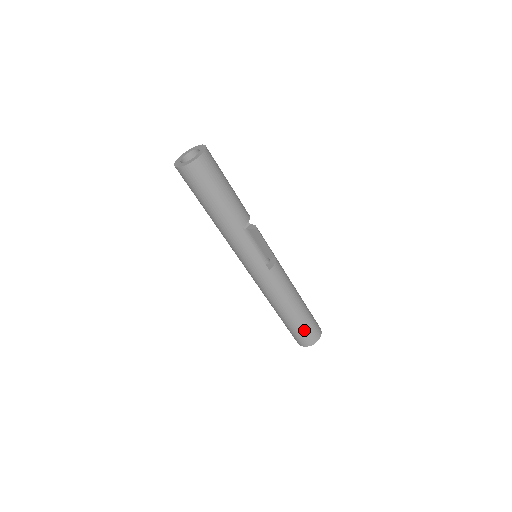
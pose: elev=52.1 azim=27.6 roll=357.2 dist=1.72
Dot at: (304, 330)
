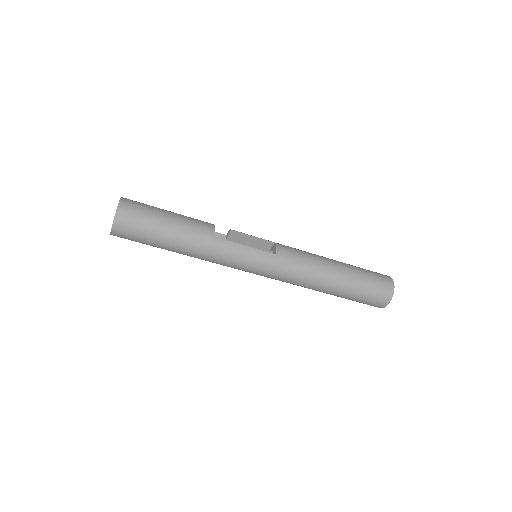
Dot at: (369, 286)
